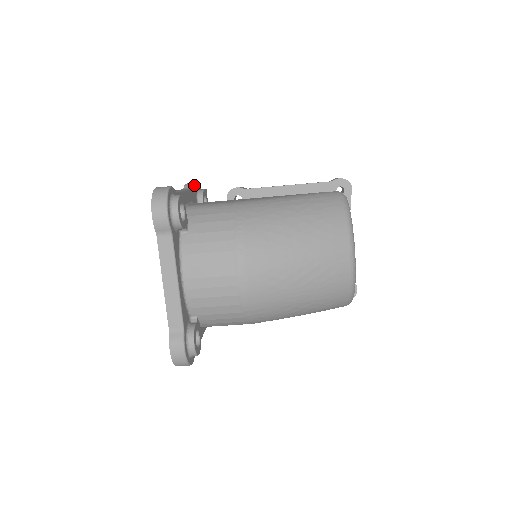
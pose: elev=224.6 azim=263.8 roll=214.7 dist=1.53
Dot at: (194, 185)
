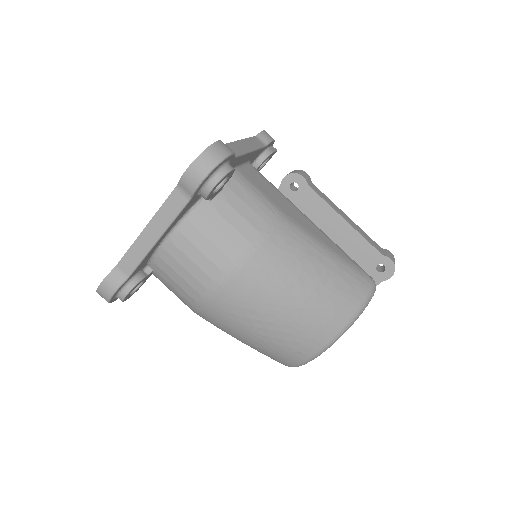
Dot at: (268, 142)
